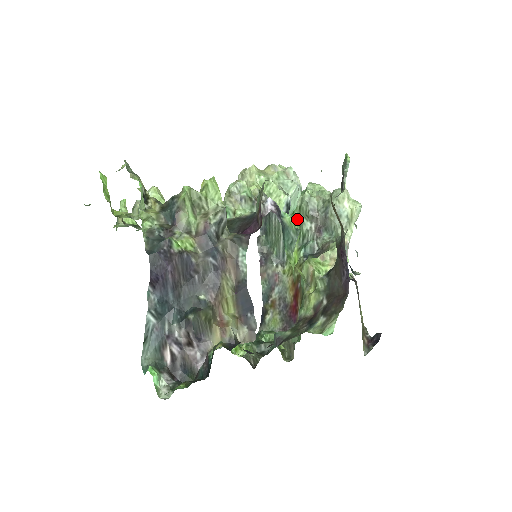
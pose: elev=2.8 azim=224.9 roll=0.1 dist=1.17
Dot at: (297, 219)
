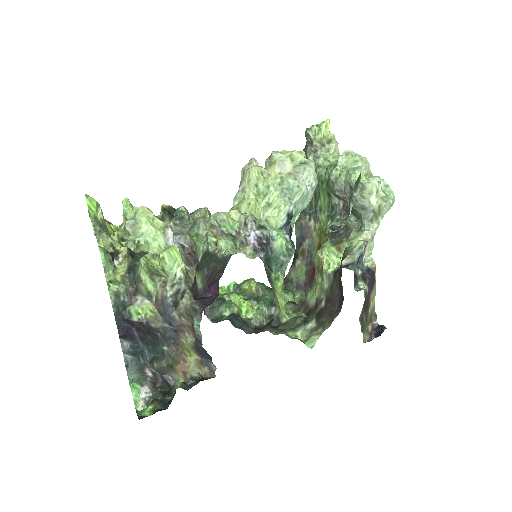
Dot at: (326, 190)
